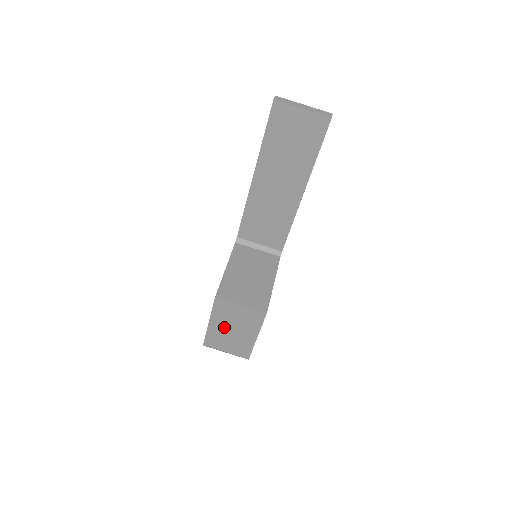
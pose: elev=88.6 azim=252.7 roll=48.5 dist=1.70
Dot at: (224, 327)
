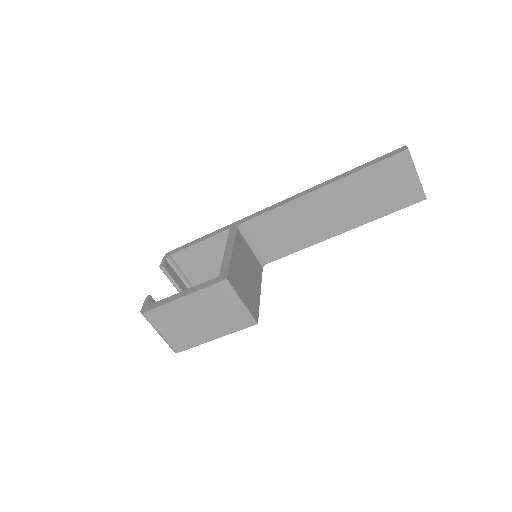
Dot at: (194, 310)
